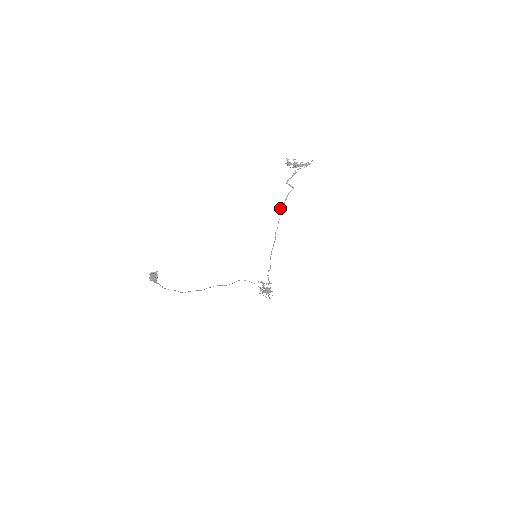
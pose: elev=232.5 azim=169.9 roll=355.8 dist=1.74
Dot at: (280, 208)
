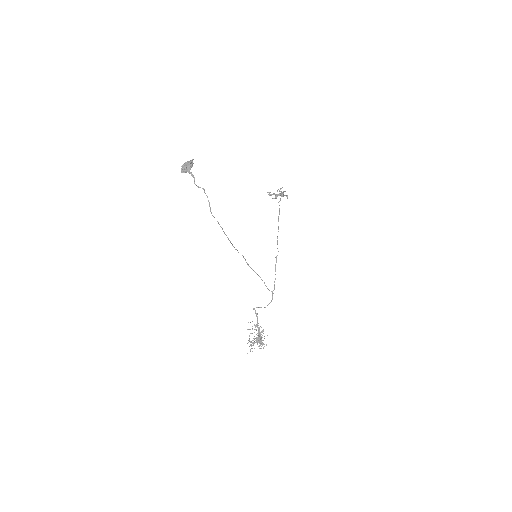
Dot at: (278, 202)
